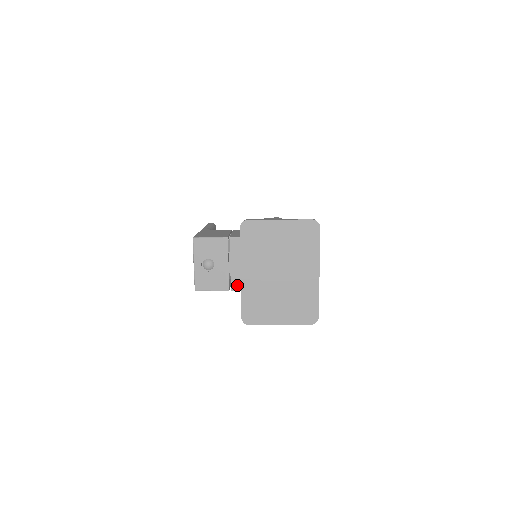
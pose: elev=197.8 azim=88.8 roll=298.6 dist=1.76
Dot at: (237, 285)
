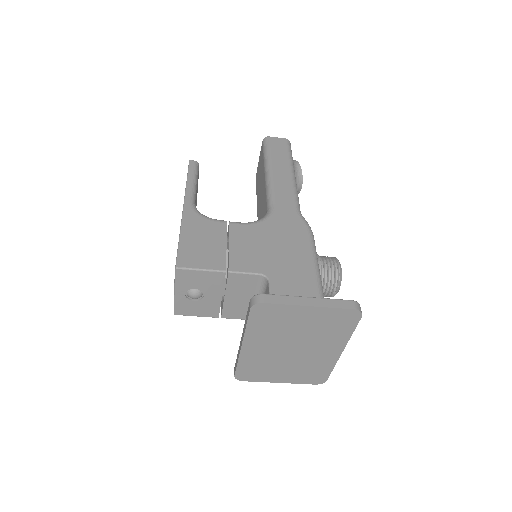
Dot at: (230, 314)
